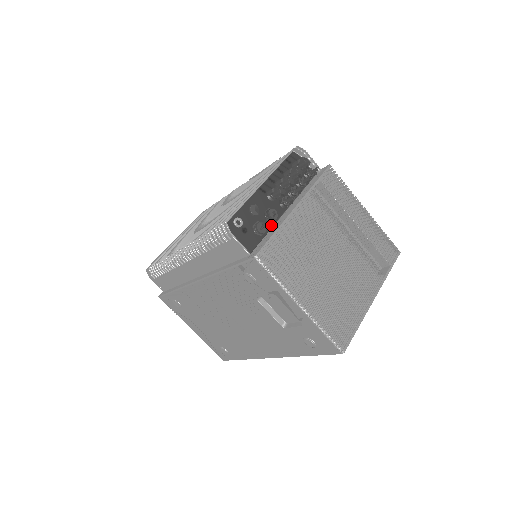
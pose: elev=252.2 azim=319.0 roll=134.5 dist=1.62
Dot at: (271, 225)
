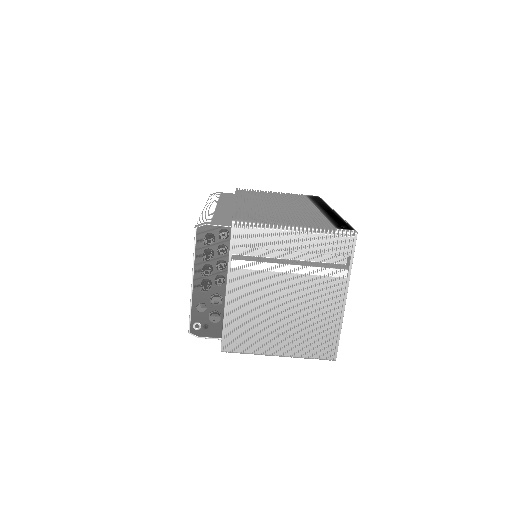
Dot at: (222, 305)
